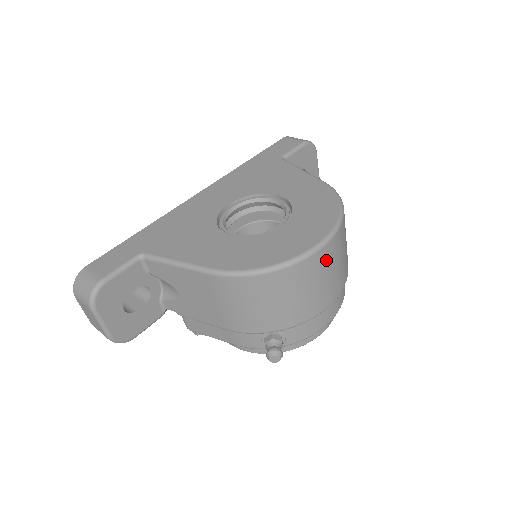
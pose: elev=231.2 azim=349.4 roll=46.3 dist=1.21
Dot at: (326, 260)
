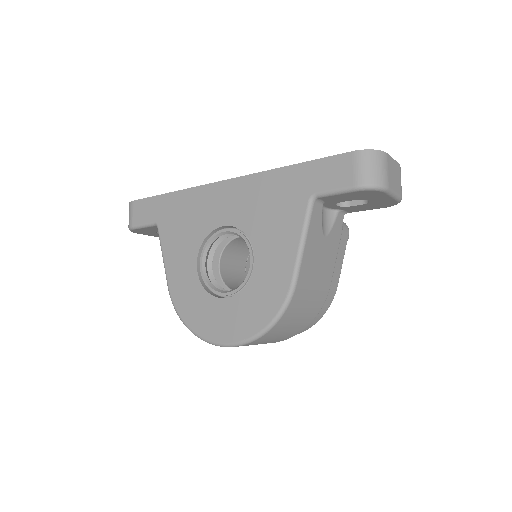
Dot at: occluded
